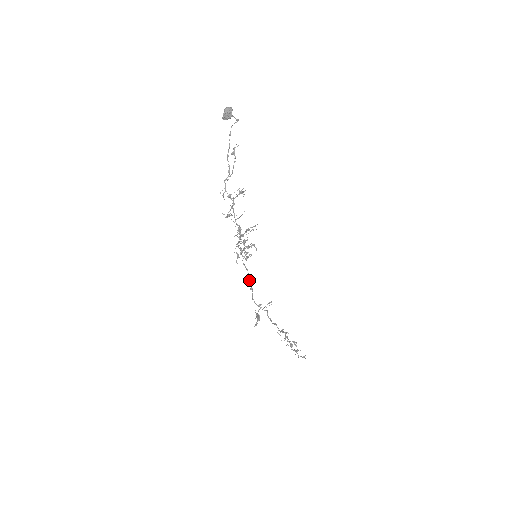
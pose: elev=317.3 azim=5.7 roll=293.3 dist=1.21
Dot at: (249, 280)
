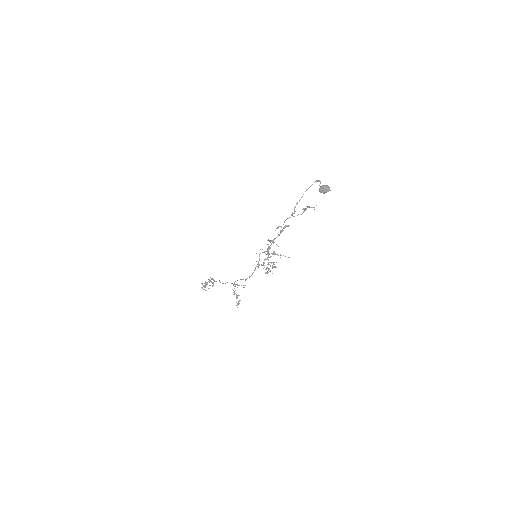
Dot at: occluded
